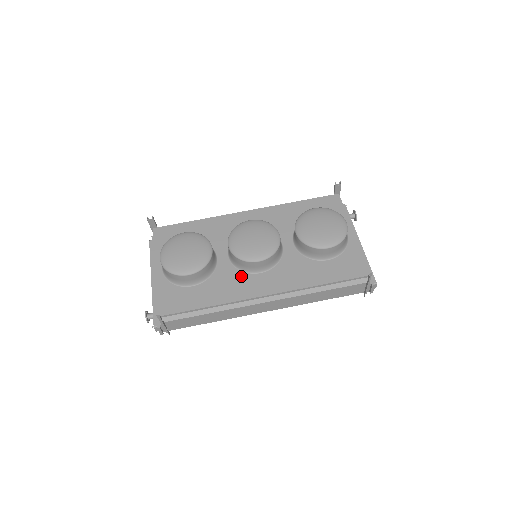
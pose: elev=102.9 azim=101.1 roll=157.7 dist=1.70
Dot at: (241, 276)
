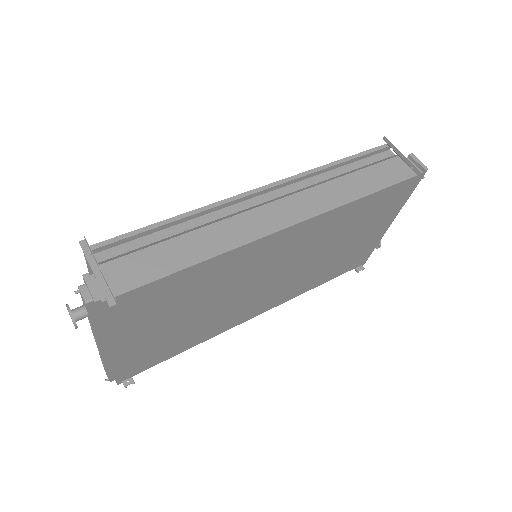
Dot at: occluded
